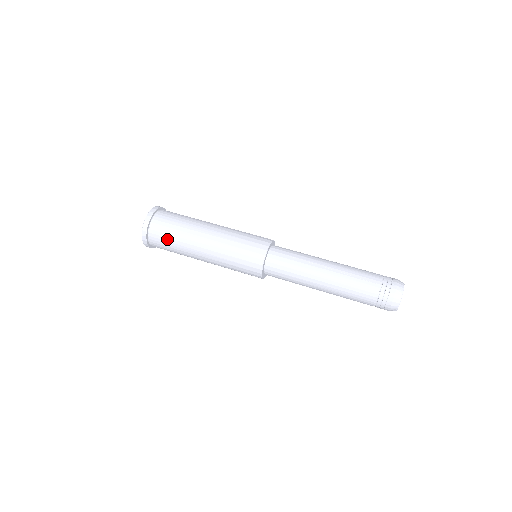
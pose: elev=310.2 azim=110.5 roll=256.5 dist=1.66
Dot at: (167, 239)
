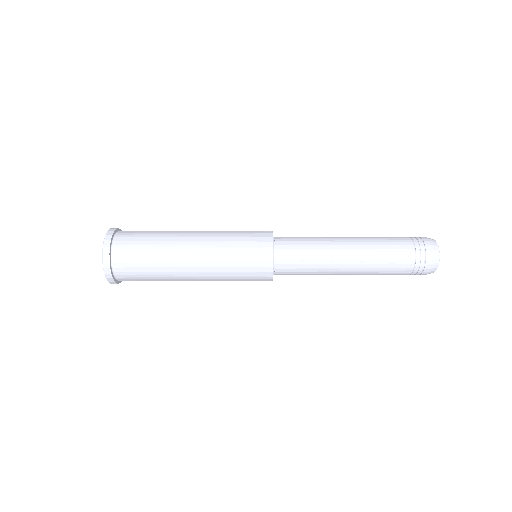
Dot at: (144, 280)
